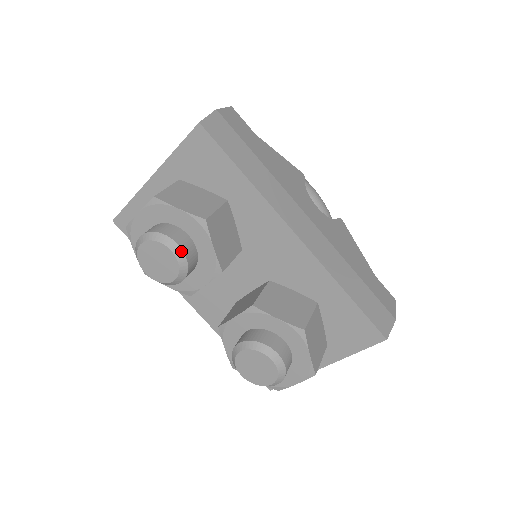
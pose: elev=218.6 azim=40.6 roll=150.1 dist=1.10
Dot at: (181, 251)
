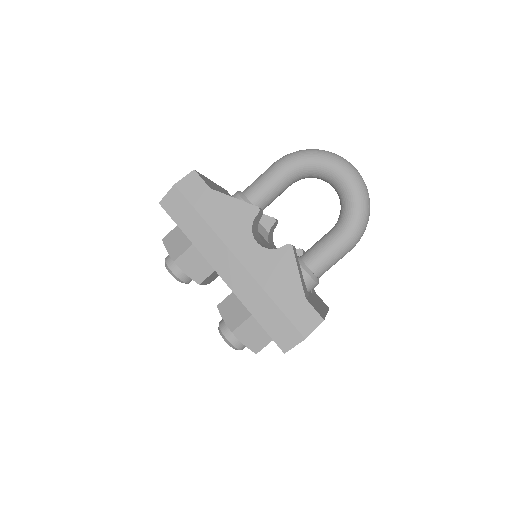
Dot at: (173, 274)
